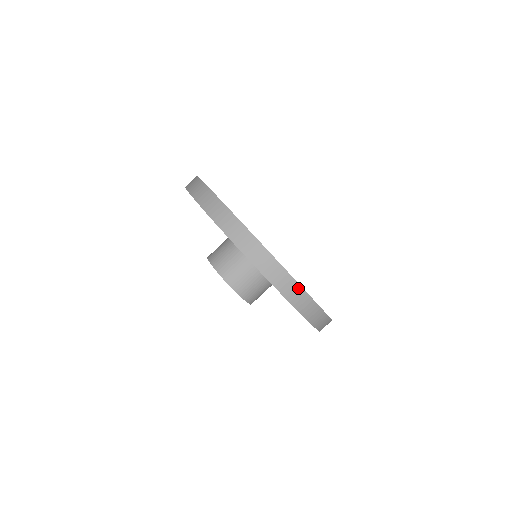
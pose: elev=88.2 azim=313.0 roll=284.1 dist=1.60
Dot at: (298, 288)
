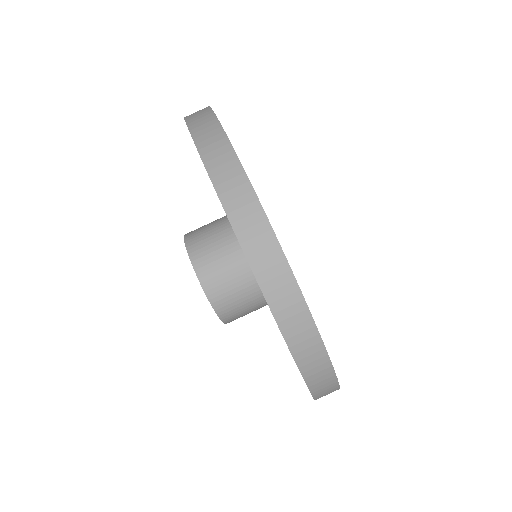
Dot at: occluded
